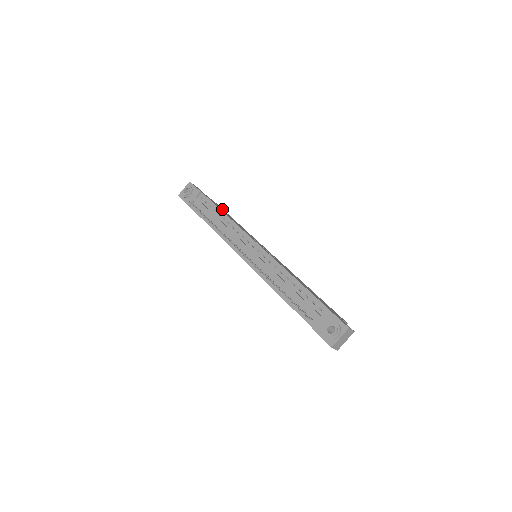
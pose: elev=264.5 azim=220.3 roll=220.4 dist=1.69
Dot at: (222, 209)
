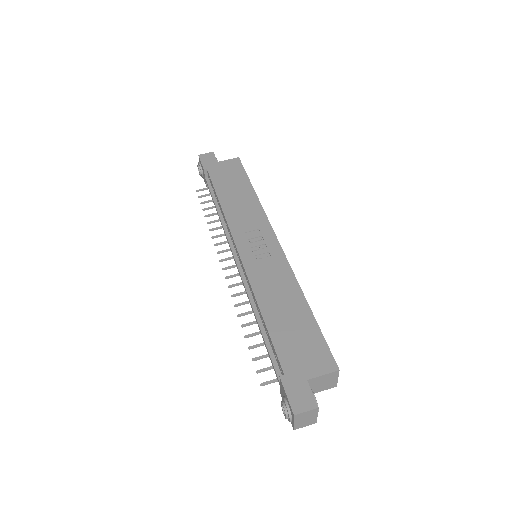
Dot at: (237, 175)
